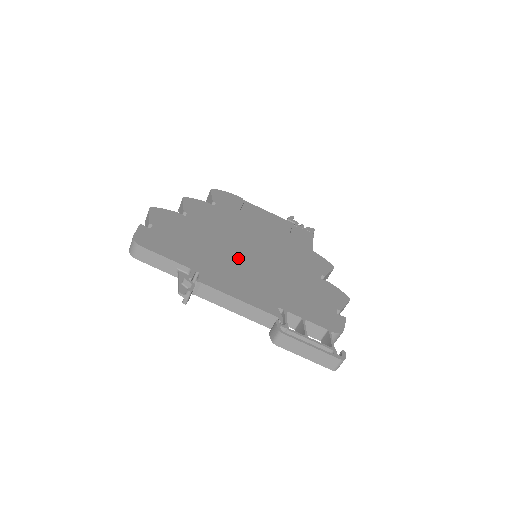
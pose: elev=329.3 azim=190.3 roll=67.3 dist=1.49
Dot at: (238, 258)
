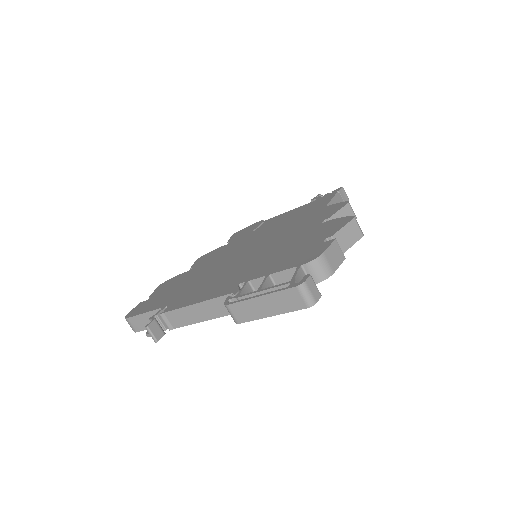
Dot at: (221, 269)
